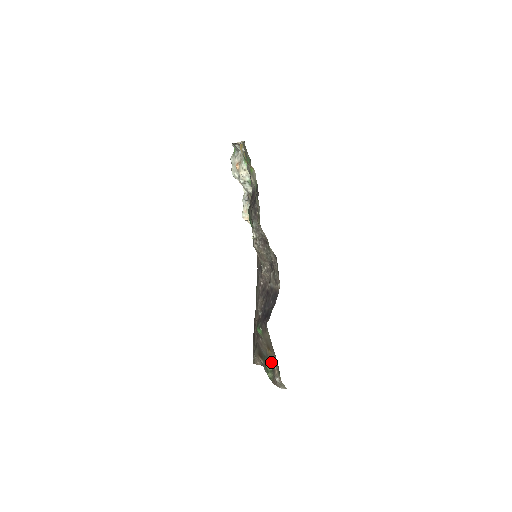
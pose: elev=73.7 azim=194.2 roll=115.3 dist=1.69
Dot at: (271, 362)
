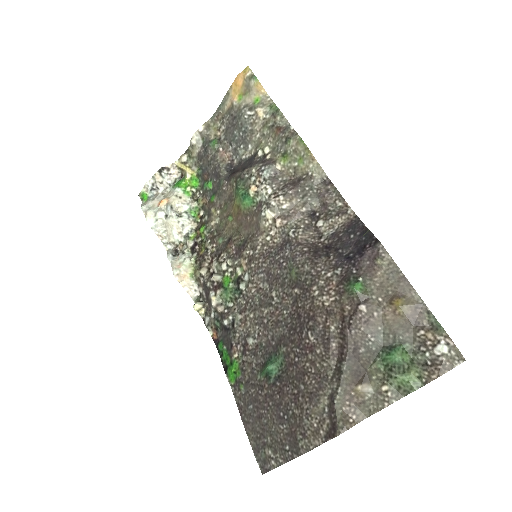
Dot at: (405, 335)
